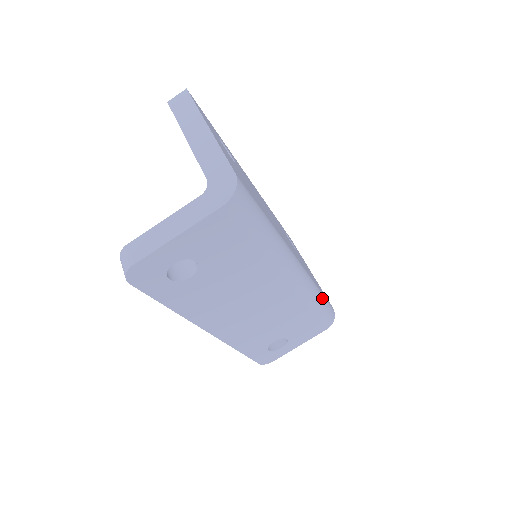
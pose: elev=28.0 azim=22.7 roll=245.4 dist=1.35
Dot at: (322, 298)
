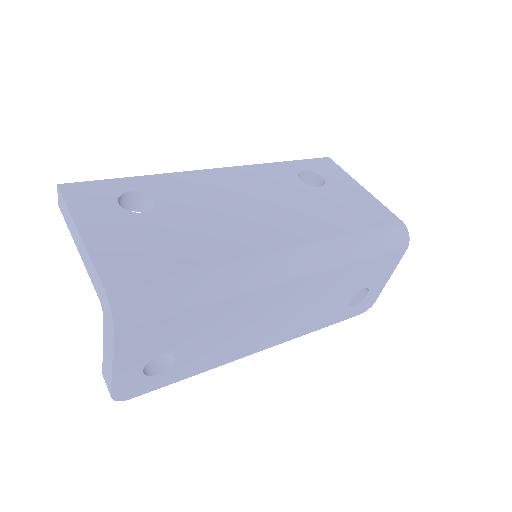
Dot at: (365, 239)
